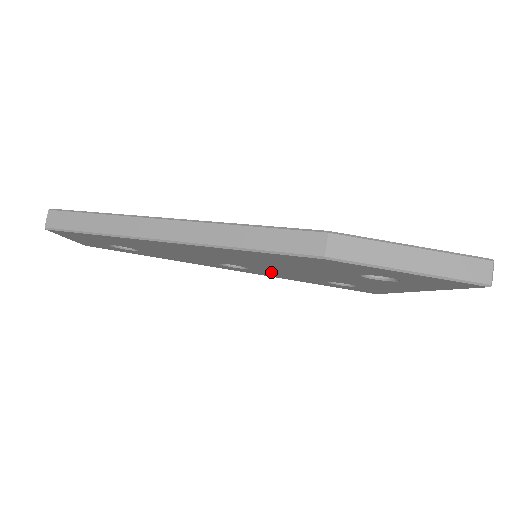
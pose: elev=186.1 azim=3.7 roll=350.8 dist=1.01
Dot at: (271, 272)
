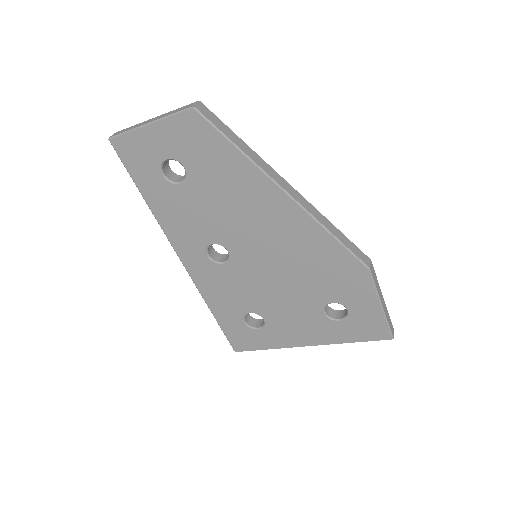
Dot at: (232, 278)
